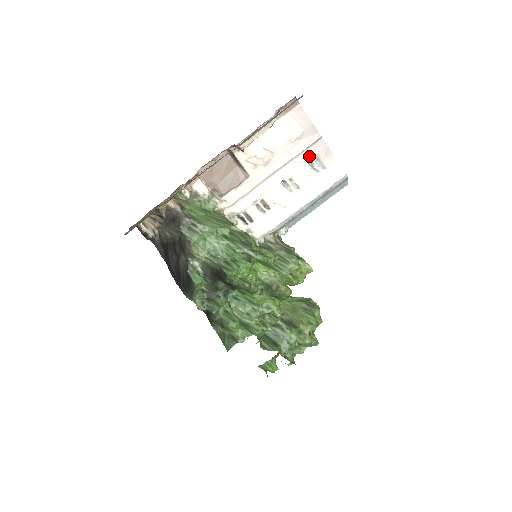
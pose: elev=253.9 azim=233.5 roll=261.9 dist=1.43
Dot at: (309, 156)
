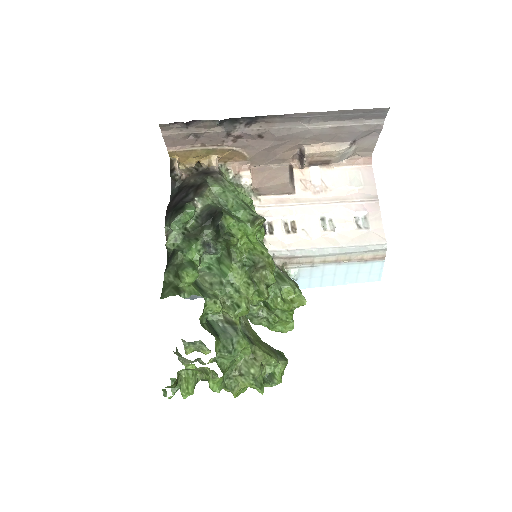
Dot at: (359, 209)
